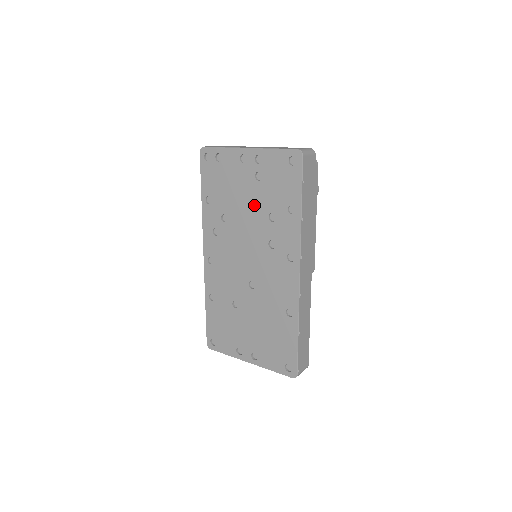
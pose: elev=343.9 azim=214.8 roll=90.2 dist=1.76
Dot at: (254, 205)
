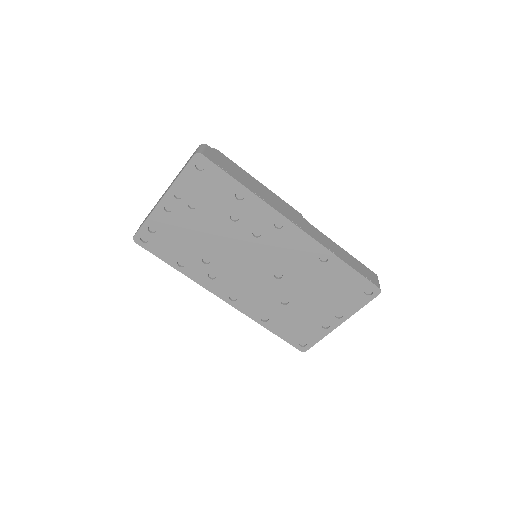
Dot at: (213, 226)
